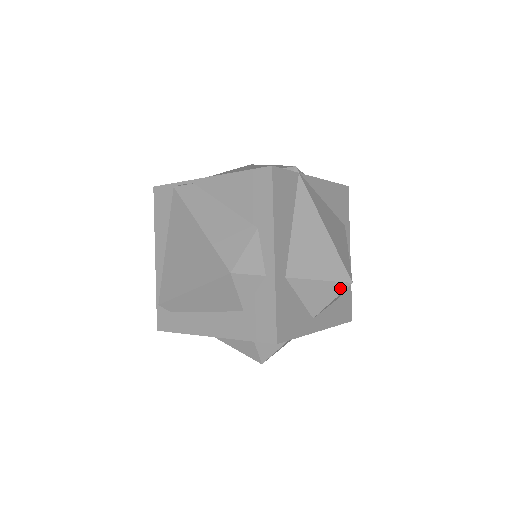
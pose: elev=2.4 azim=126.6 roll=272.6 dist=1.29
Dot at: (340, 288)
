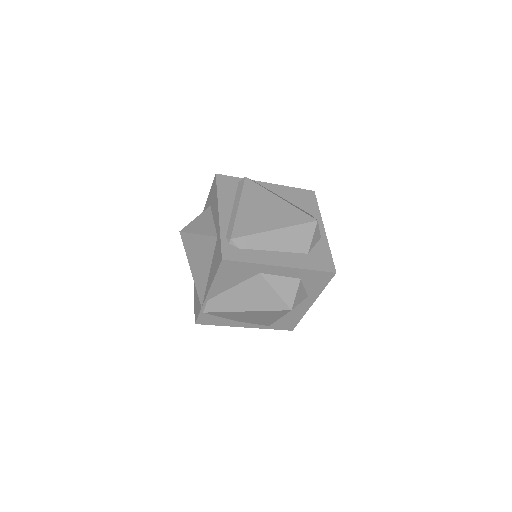
Dot at: occluded
